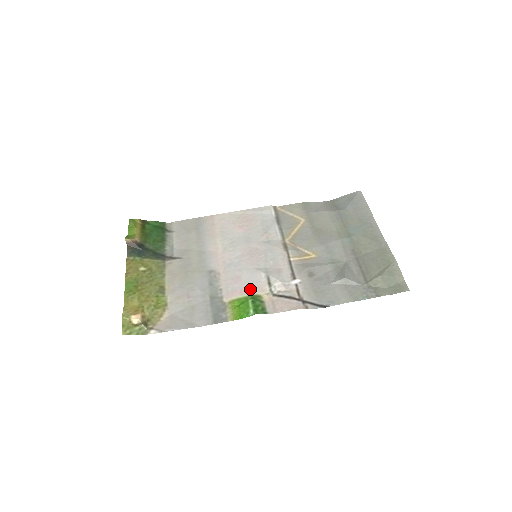
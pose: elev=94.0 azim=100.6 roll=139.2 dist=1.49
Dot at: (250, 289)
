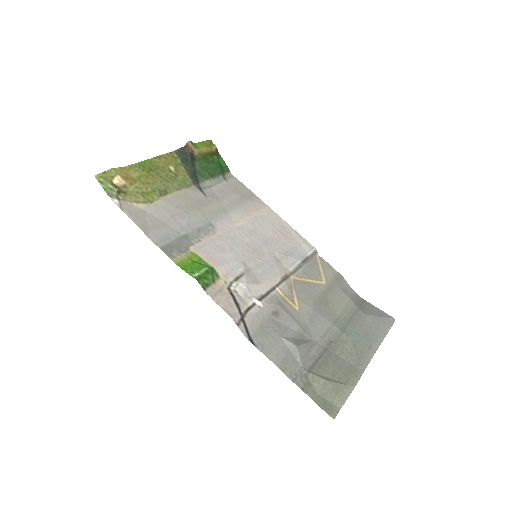
Dot at: (219, 264)
